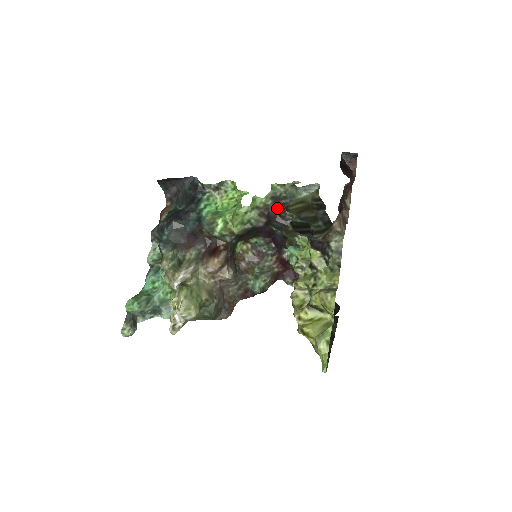
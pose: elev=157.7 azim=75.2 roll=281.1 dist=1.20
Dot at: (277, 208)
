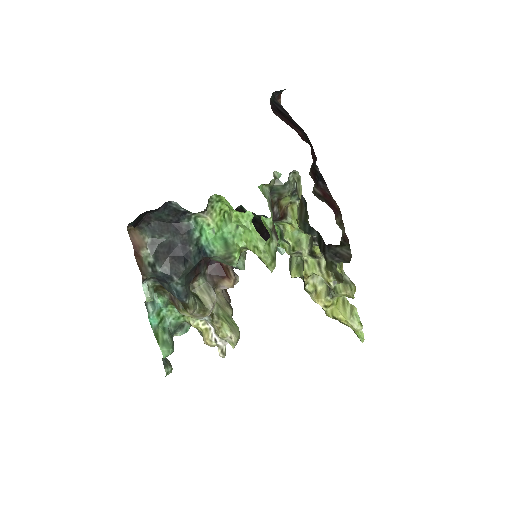
Dot at: occluded
